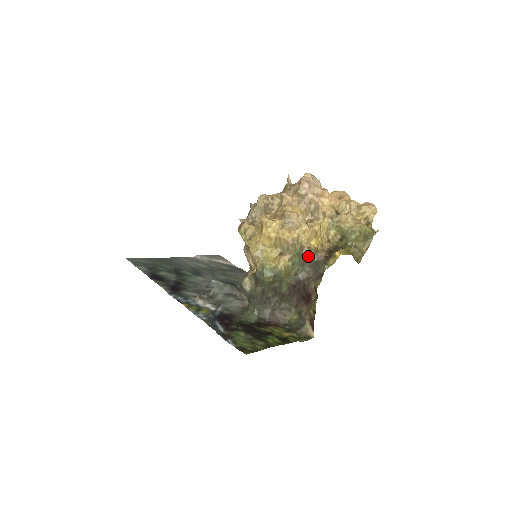
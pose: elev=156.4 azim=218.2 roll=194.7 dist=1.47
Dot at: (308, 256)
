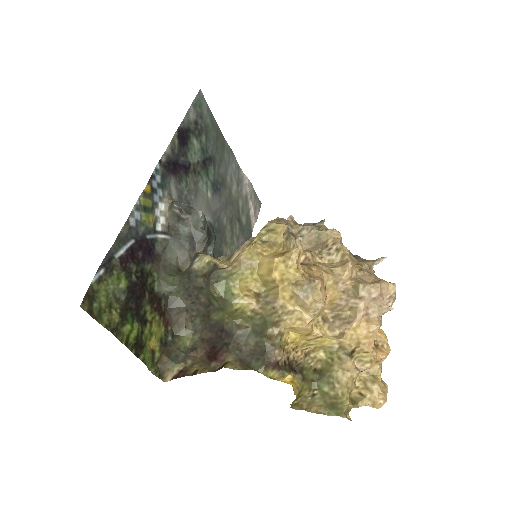
Dot at: (268, 337)
